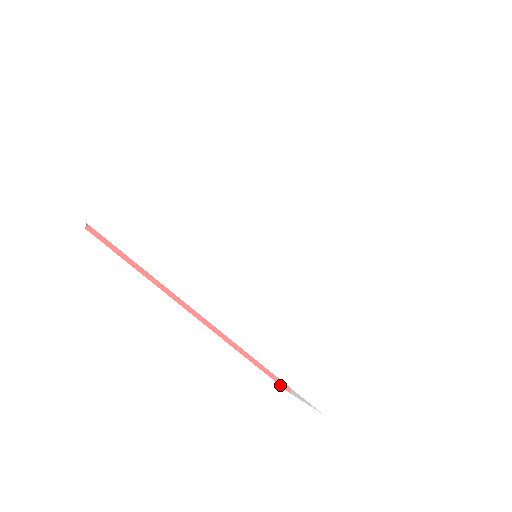
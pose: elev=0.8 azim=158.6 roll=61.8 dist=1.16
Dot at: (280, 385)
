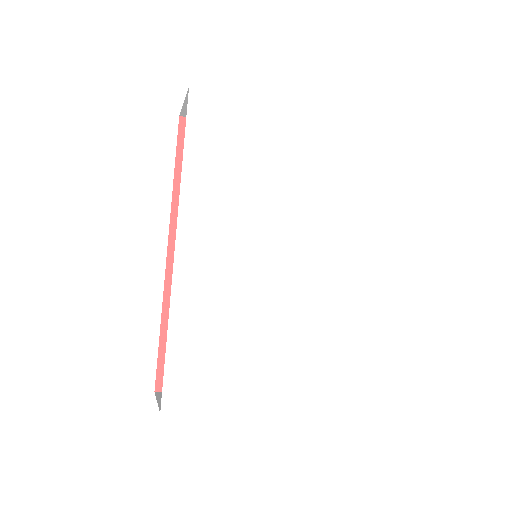
Dot at: (156, 376)
